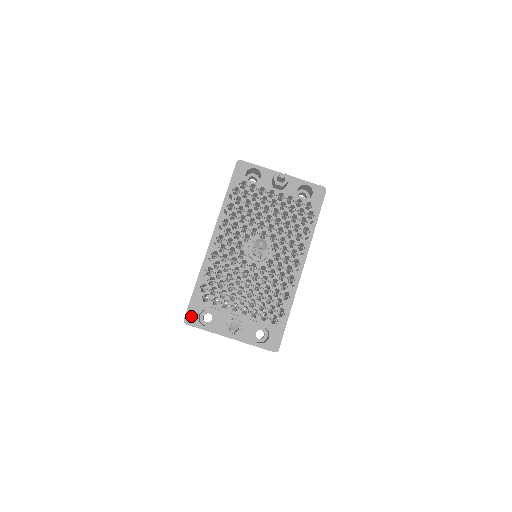
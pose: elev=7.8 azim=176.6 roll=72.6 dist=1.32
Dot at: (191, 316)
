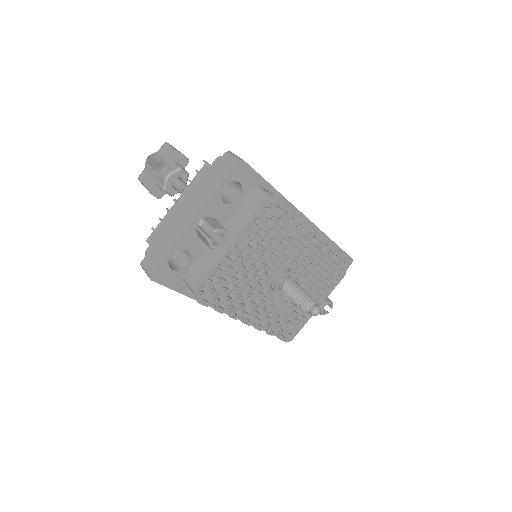
Dot at: occluded
